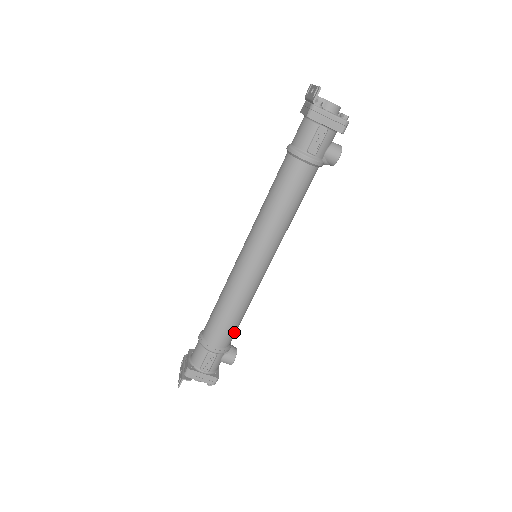
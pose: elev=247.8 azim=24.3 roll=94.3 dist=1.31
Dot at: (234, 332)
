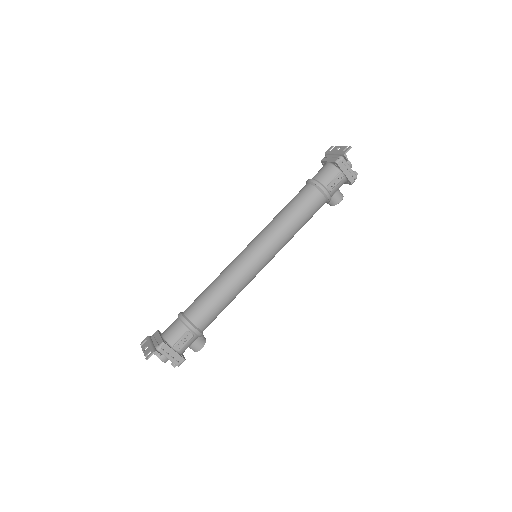
Dot at: (215, 318)
